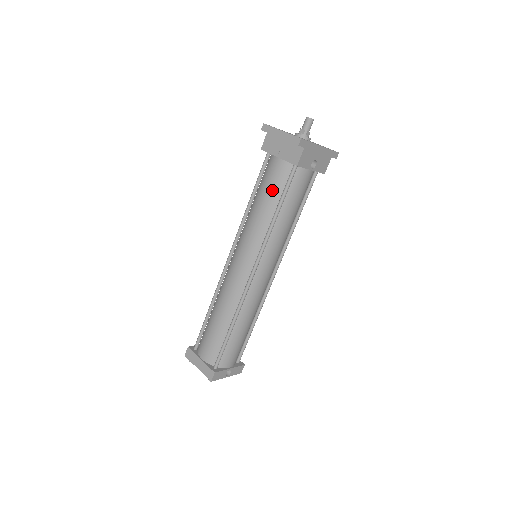
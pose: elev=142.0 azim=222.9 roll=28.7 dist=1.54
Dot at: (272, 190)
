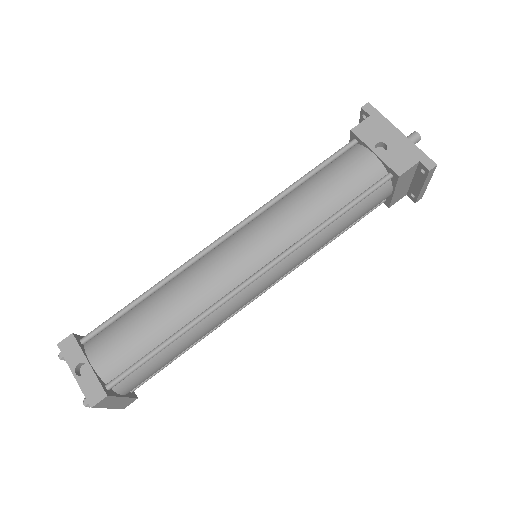
Dot at: occluded
